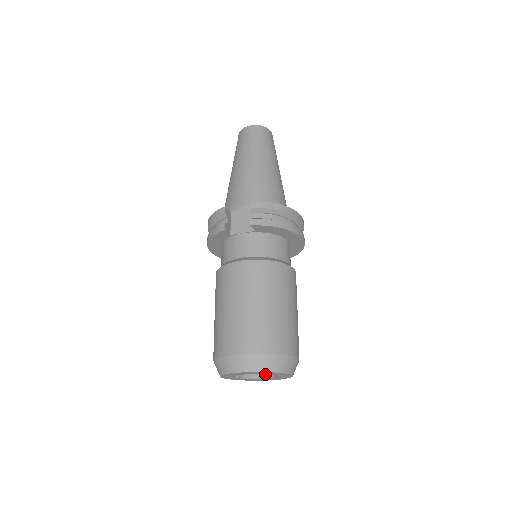
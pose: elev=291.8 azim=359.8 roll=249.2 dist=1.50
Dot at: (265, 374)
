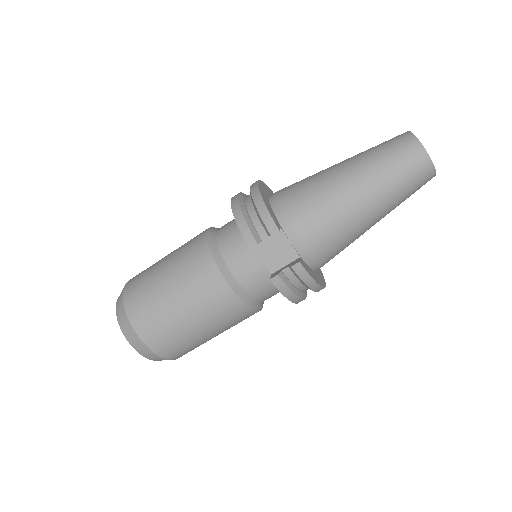
Dot at: occluded
